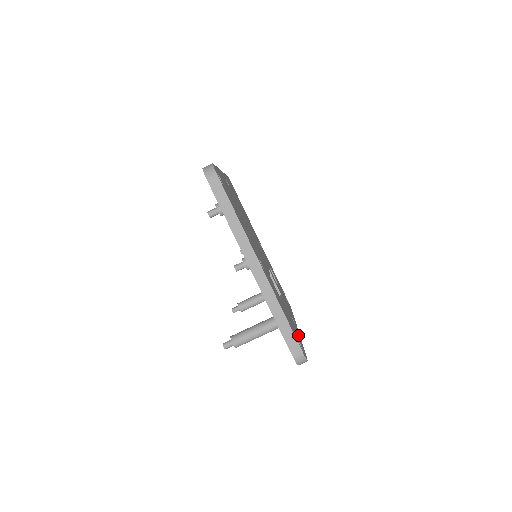
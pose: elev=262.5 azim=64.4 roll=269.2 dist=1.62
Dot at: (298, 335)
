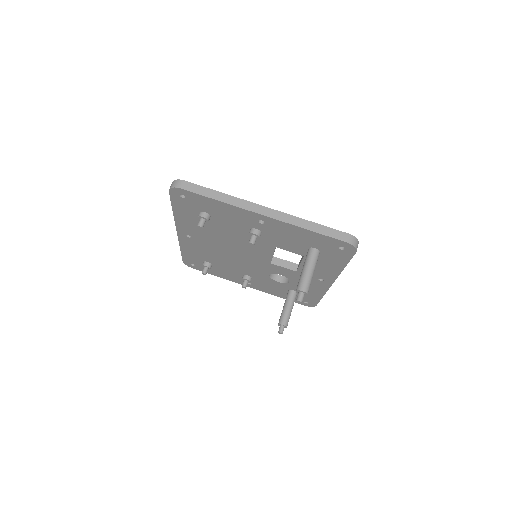
Dot at: occluded
